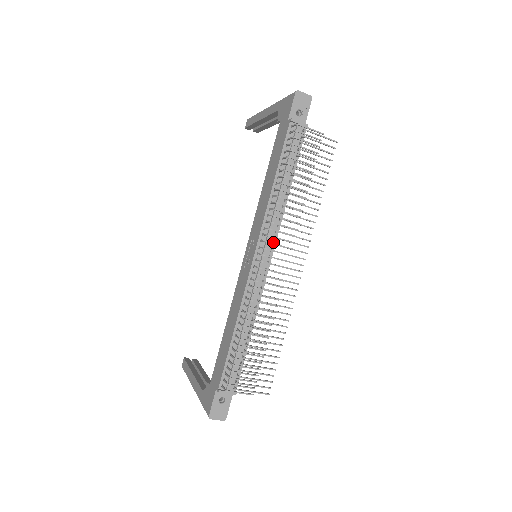
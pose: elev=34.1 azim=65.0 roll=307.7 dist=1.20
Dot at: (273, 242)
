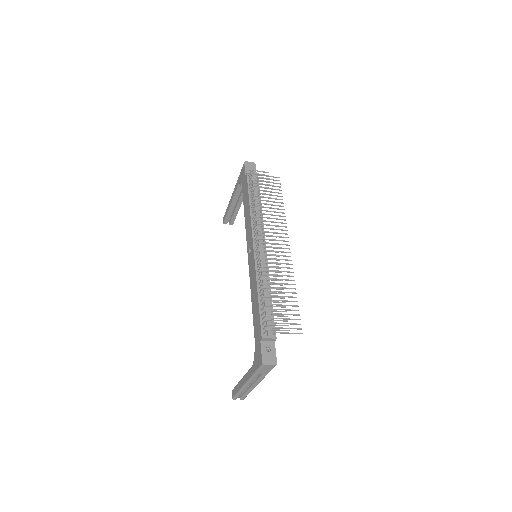
Dot at: (263, 236)
